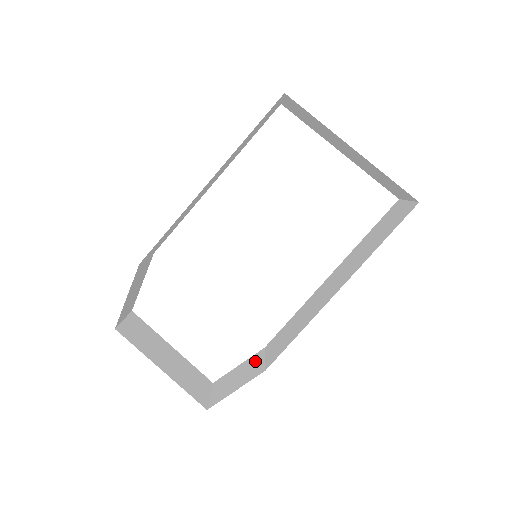
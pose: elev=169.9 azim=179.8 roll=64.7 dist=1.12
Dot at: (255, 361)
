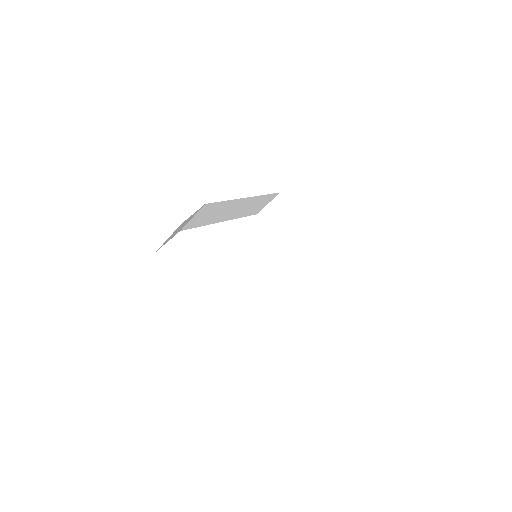
Dot at: occluded
